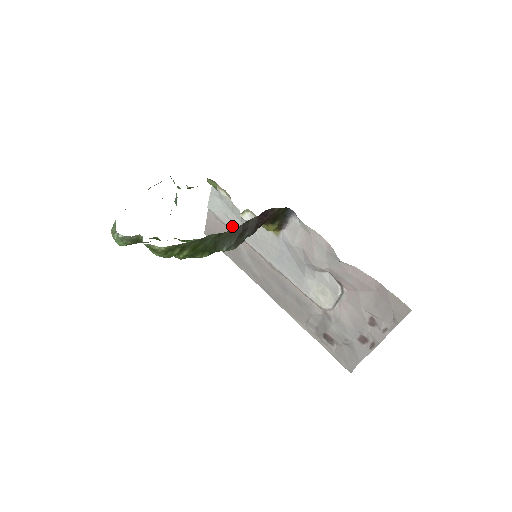
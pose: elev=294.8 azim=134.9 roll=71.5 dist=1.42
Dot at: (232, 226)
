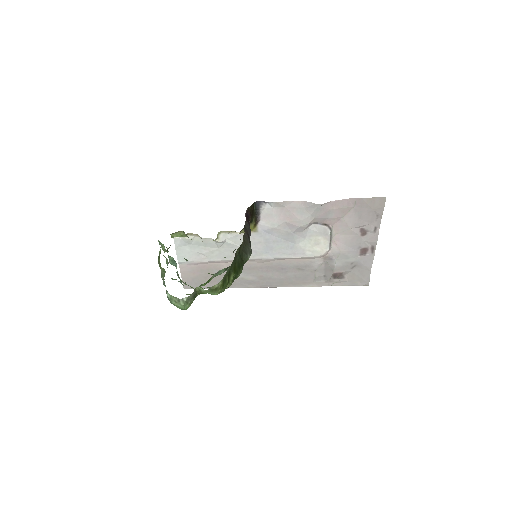
Dot at: (210, 258)
